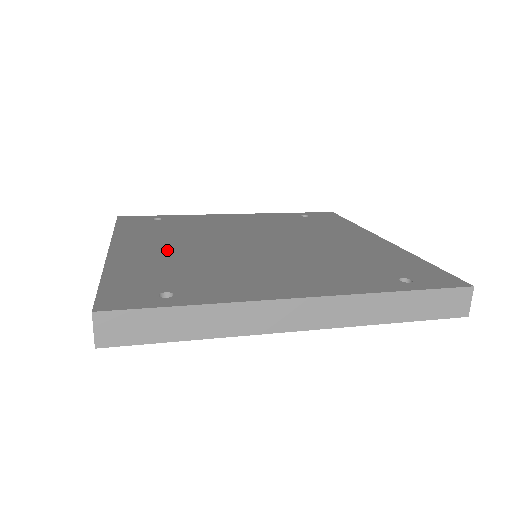
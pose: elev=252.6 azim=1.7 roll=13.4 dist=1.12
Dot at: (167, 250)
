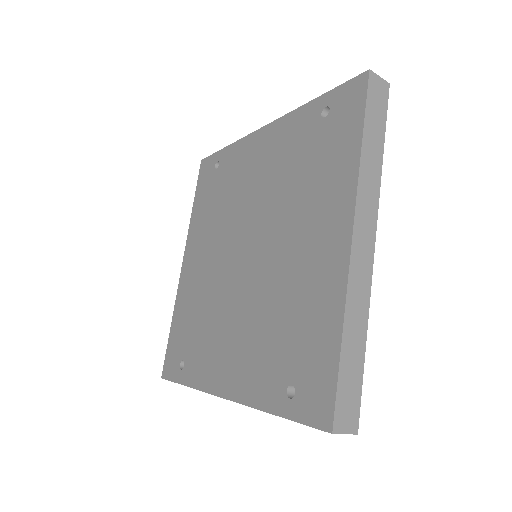
Dot at: (201, 270)
